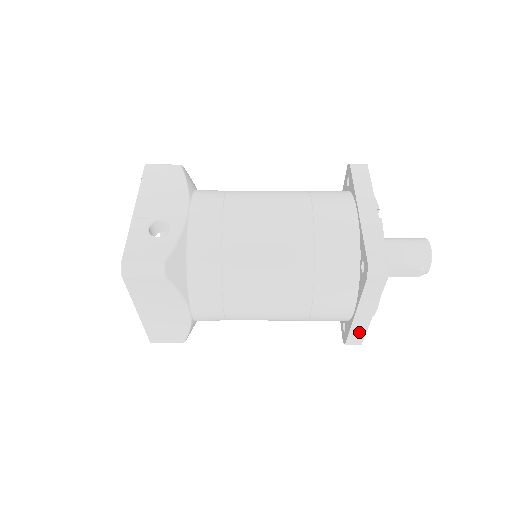
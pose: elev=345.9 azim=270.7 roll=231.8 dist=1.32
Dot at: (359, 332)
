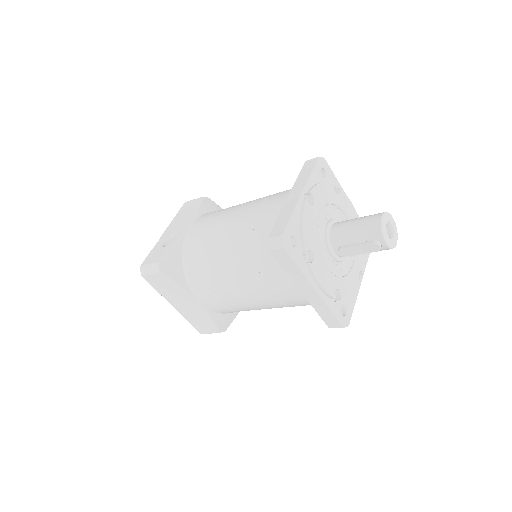
Dot at: (325, 312)
